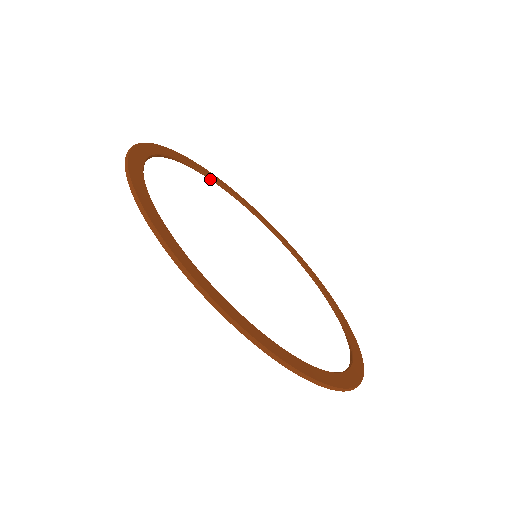
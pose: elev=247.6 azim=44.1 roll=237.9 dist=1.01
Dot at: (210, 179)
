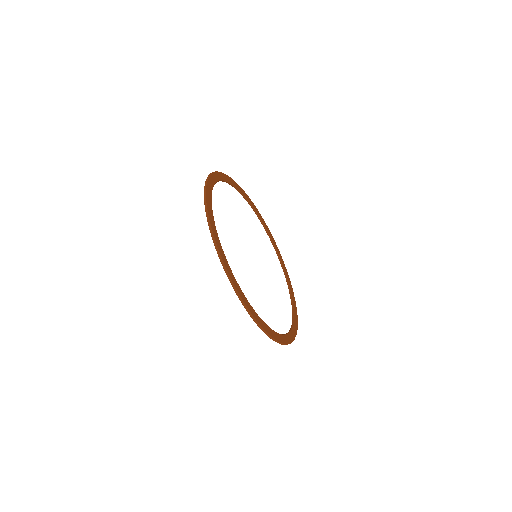
Dot at: occluded
